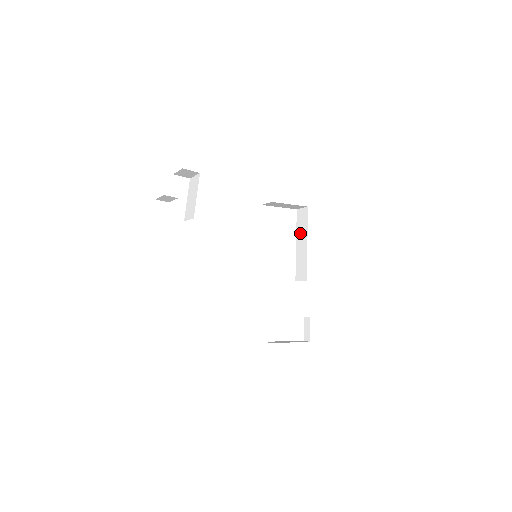
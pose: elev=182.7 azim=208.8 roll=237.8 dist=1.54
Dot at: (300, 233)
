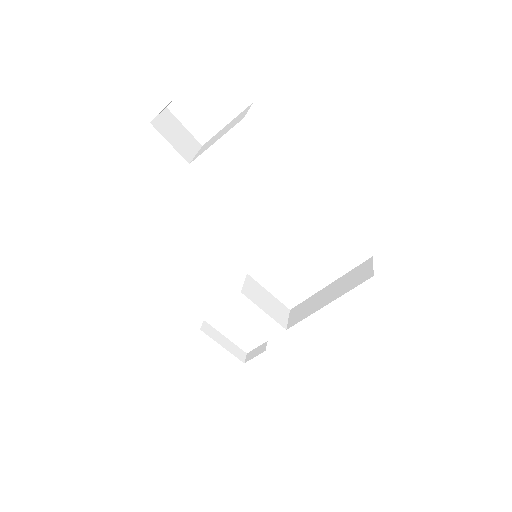
Dot at: (341, 283)
